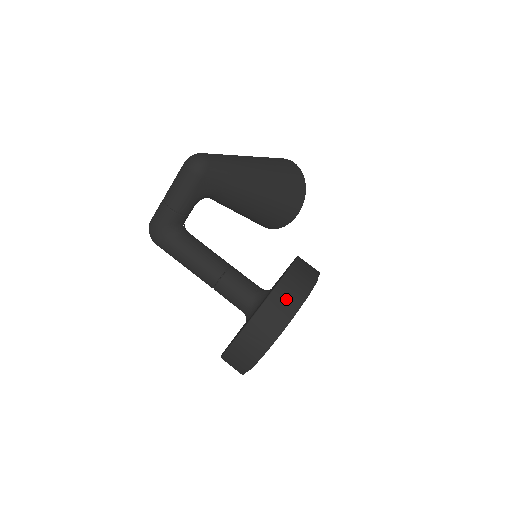
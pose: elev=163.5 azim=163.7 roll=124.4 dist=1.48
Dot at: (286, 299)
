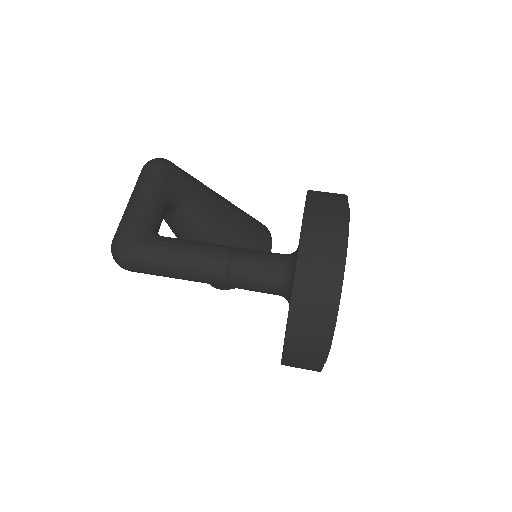
Dot at: (328, 193)
